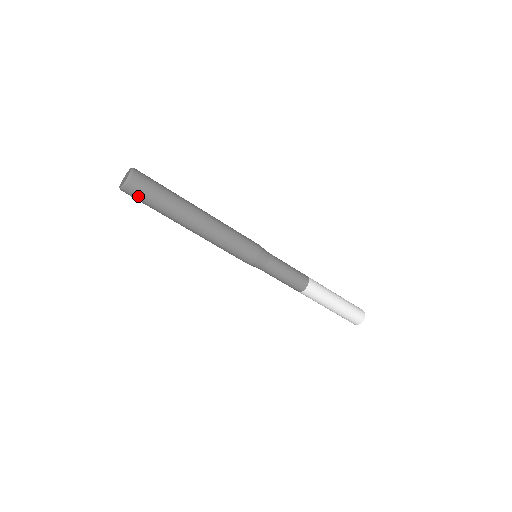
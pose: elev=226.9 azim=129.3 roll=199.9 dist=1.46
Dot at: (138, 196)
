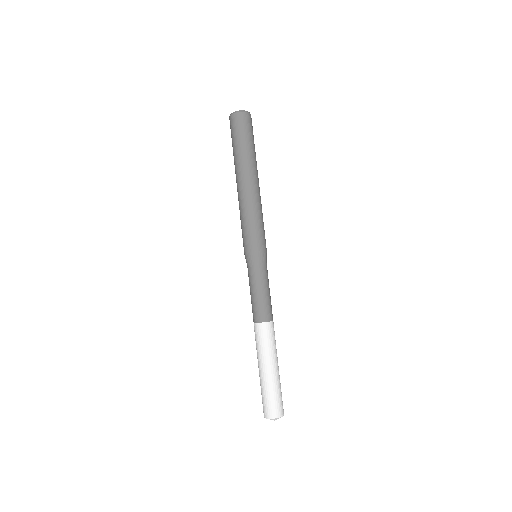
Dot at: (246, 125)
